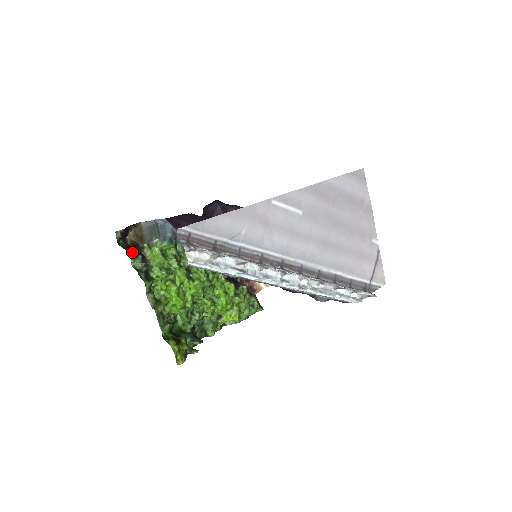
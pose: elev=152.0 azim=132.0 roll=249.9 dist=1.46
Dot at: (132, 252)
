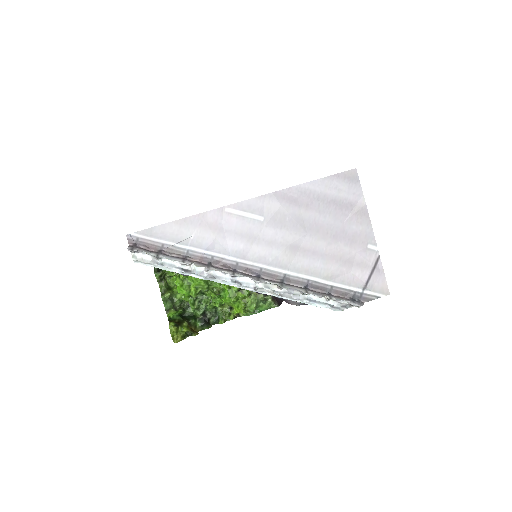
Dot at: occluded
